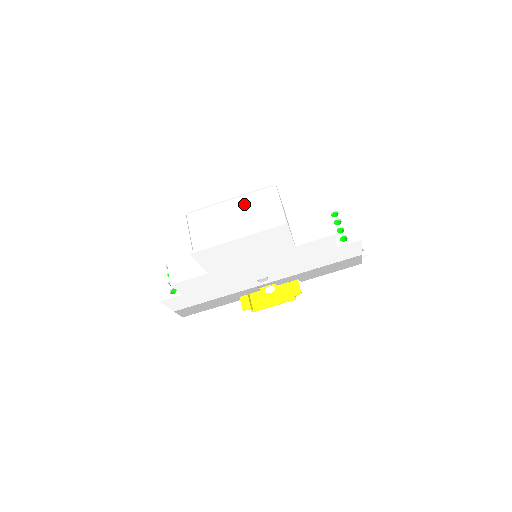
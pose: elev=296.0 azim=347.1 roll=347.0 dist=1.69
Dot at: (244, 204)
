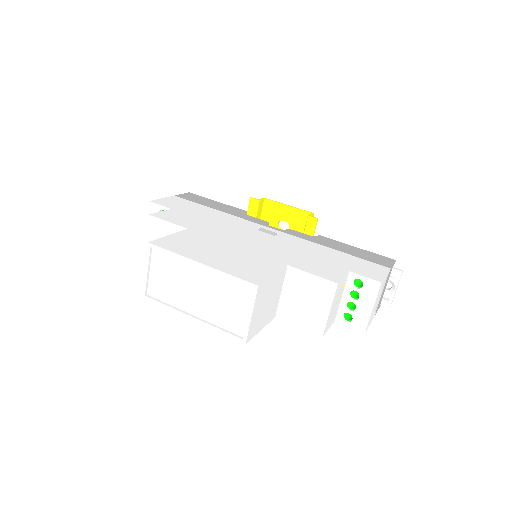
Dot at: (214, 284)
